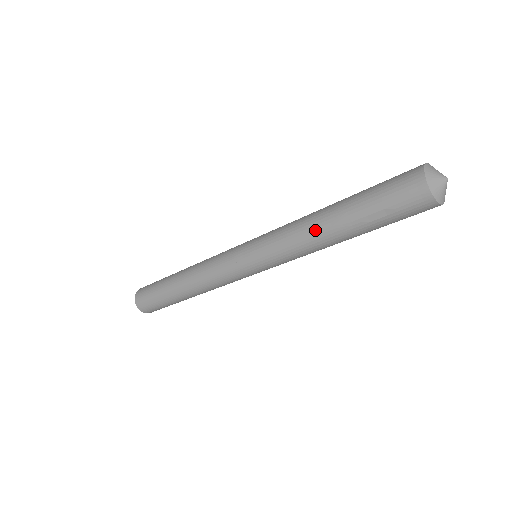
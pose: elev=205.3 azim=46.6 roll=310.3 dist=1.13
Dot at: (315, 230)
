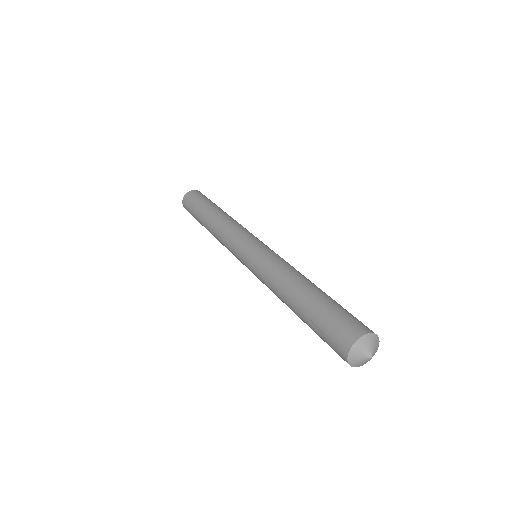
Dot at: (284, 289)
